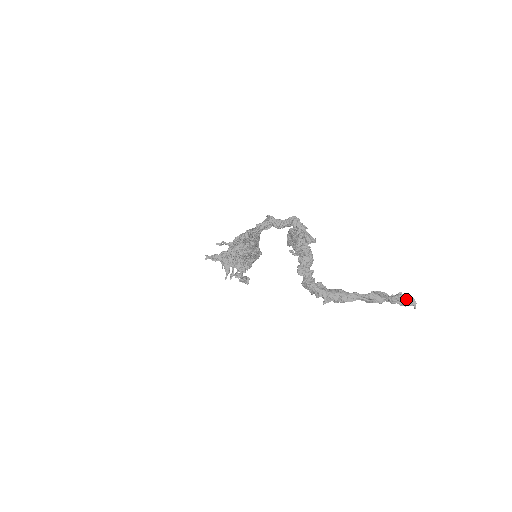
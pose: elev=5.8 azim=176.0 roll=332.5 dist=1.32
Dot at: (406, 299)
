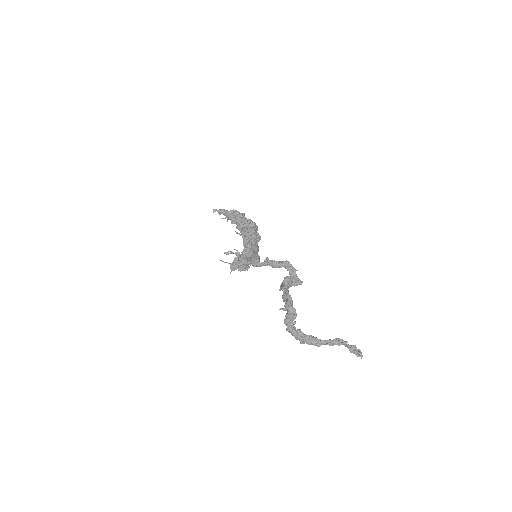
Dot at: (357, 352)
